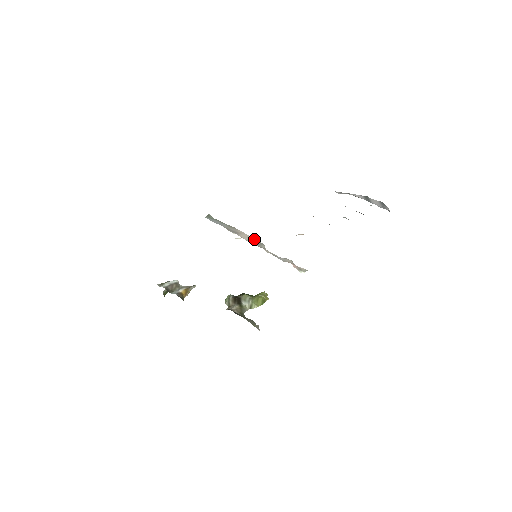
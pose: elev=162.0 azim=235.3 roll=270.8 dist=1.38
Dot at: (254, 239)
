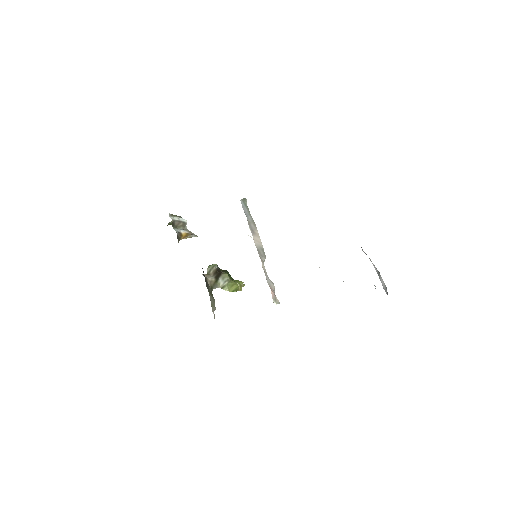
Dot at: (262, 247)
